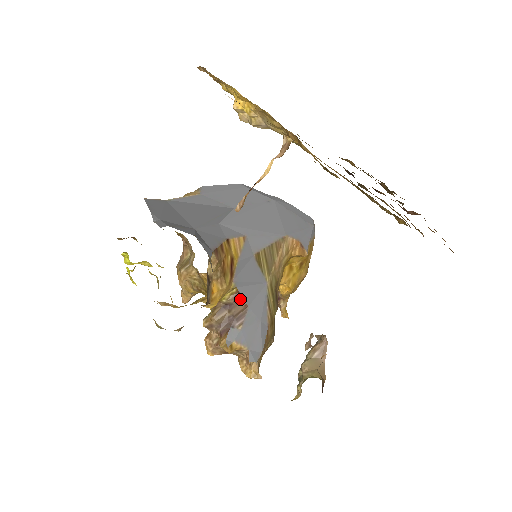
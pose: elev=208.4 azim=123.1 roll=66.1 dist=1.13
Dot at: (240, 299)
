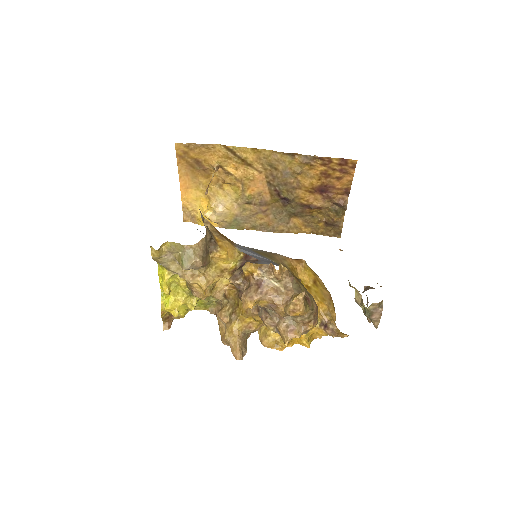
Dot at: (249, 258)
